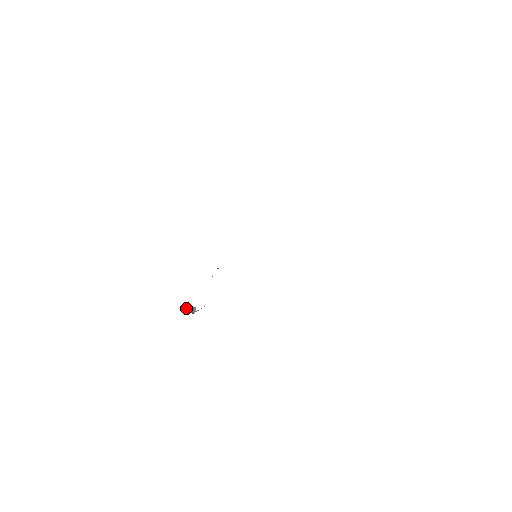
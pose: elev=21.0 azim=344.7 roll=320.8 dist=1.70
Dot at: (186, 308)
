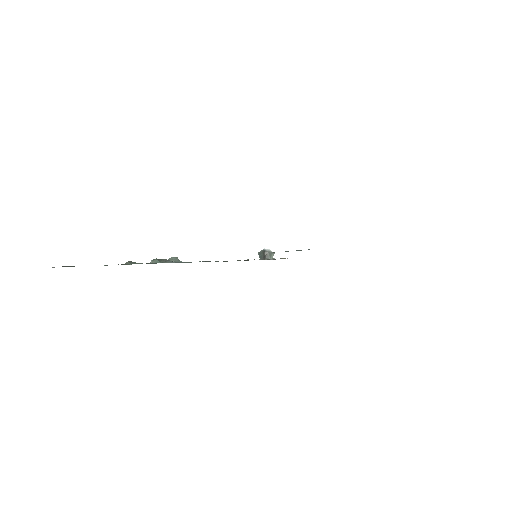
Dot at: (264, 249)
